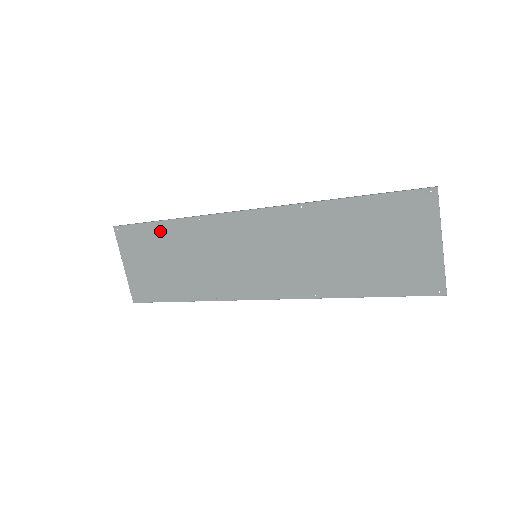
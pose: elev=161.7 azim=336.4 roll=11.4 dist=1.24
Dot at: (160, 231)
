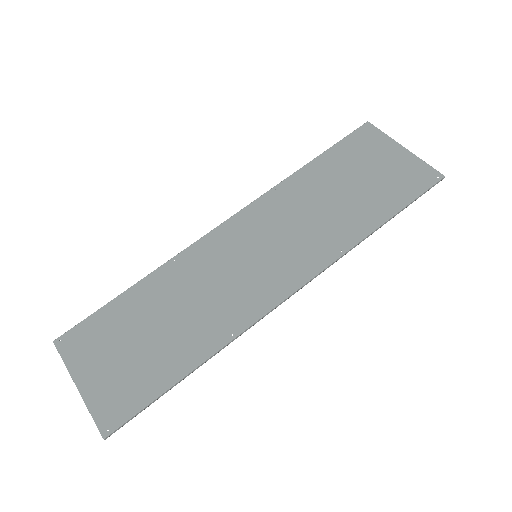
Dot at: (126, 304)
